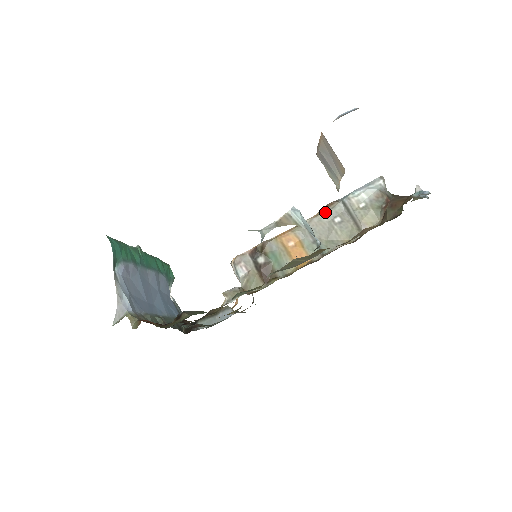
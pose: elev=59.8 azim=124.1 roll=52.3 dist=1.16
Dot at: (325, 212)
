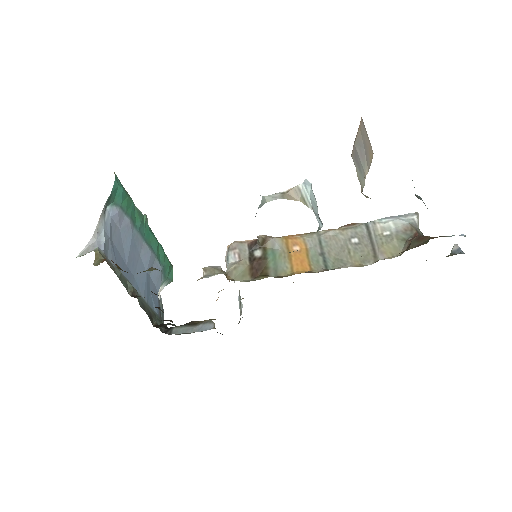
Dot at: (344, 229)
